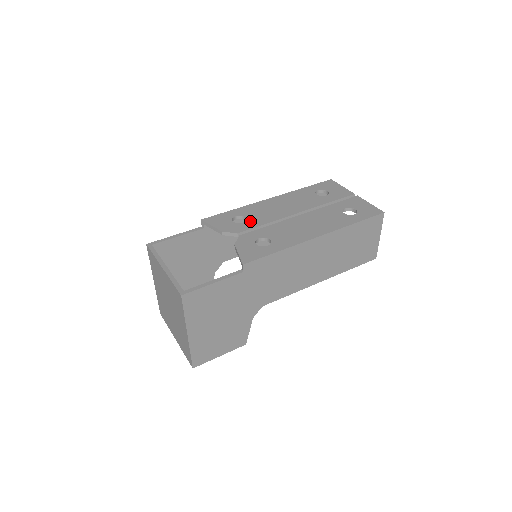
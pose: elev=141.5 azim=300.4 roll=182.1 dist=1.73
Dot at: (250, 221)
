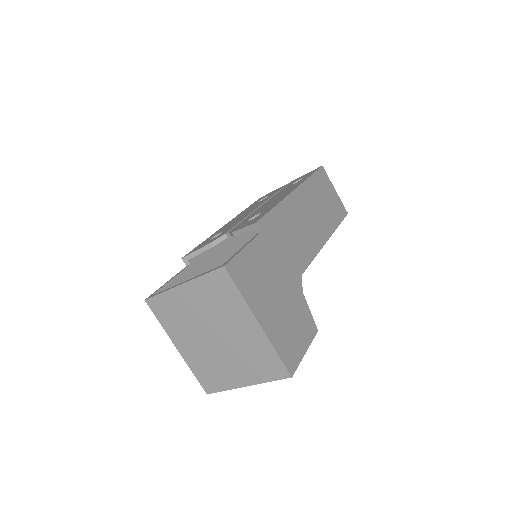
Dot at: (227, 229)
